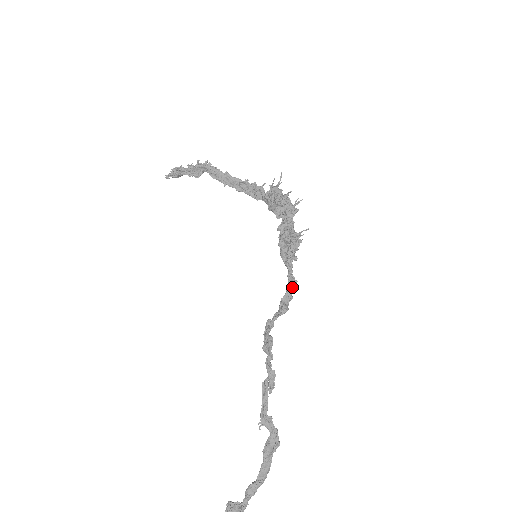
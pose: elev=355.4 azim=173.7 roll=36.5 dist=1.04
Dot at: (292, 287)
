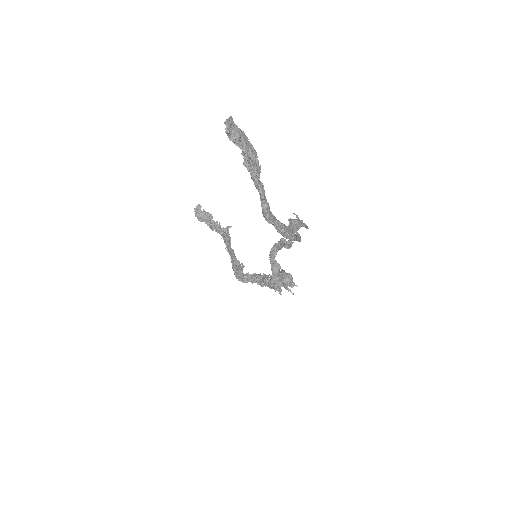
Dot at: (282, 279)
